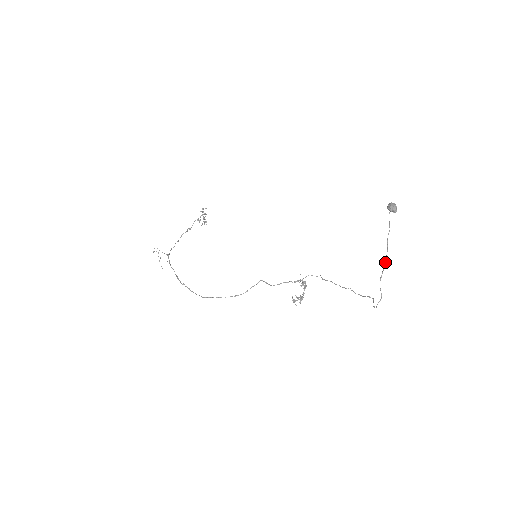
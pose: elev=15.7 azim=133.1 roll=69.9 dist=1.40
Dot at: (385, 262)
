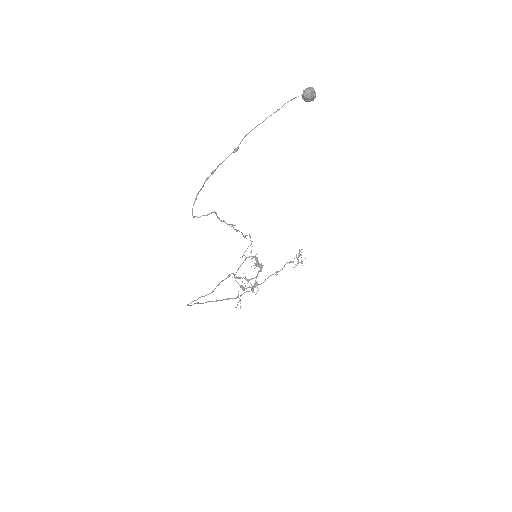
Dot at: occluded
